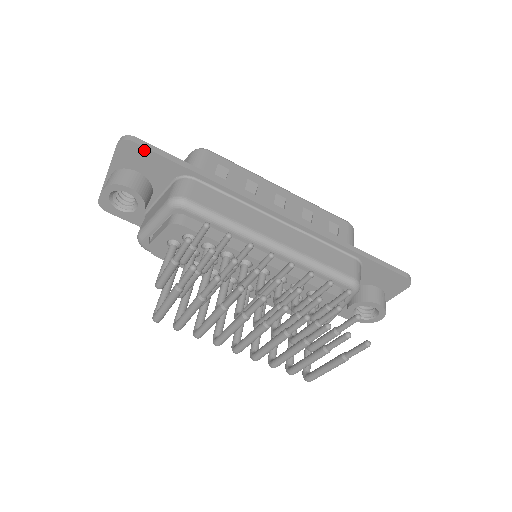
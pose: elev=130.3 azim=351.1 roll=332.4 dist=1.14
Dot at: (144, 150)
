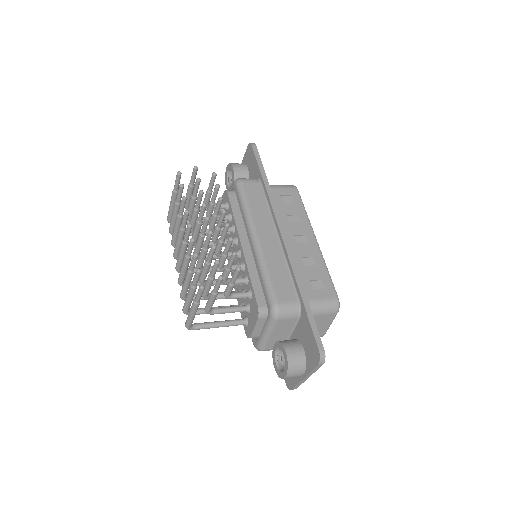
Dot at: (253, 153)
